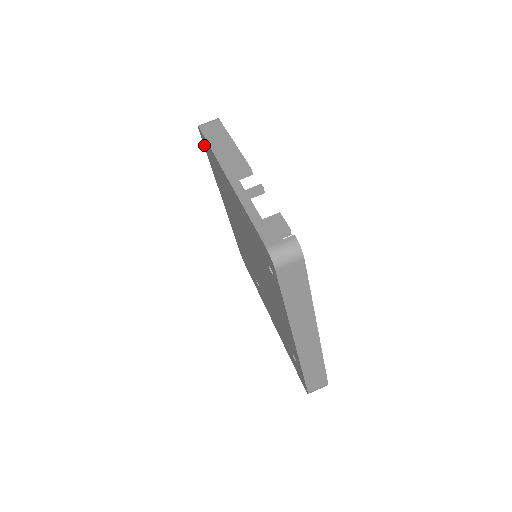
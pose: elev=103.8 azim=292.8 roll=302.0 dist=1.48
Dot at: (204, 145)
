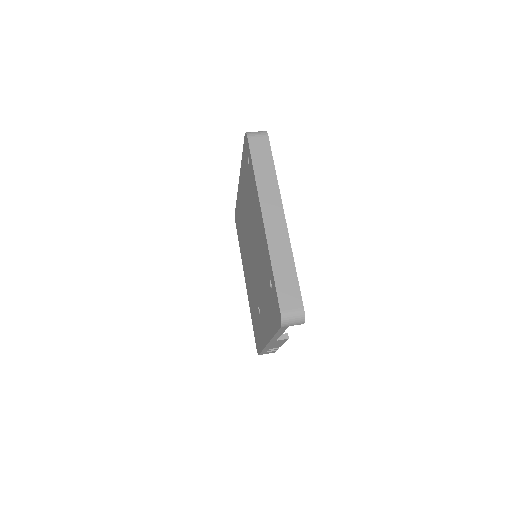
Dot at: (237, 230)
